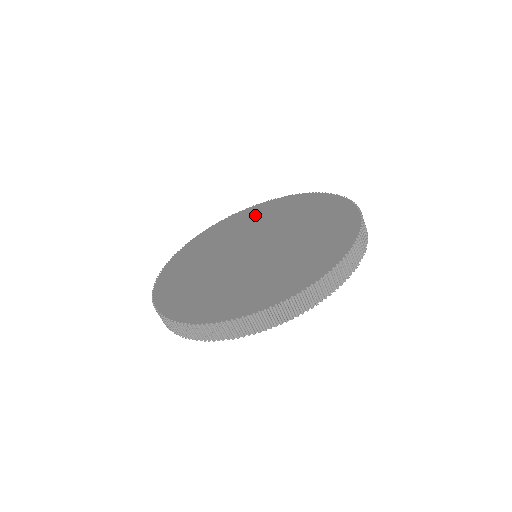
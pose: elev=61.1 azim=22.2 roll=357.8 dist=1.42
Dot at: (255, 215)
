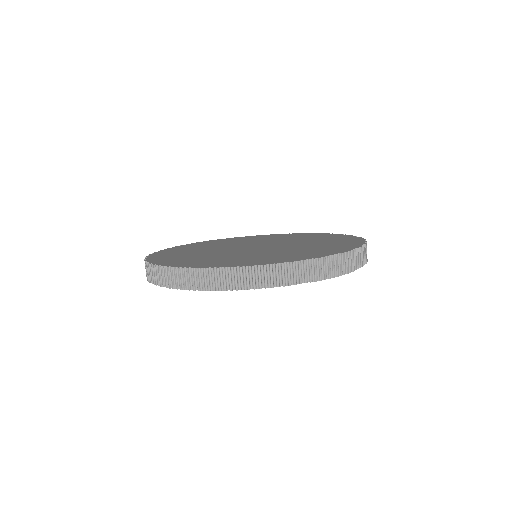
Dot at: (218, 242)
